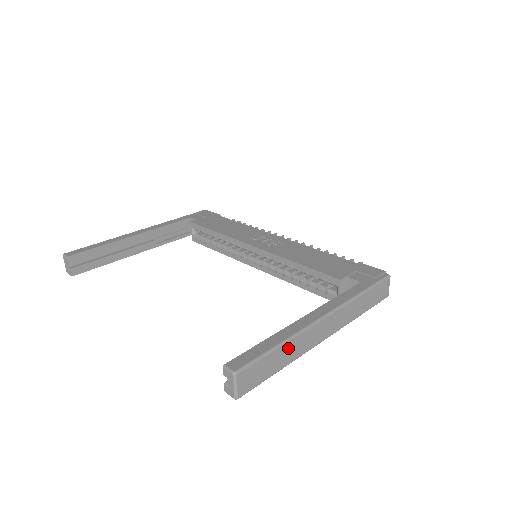
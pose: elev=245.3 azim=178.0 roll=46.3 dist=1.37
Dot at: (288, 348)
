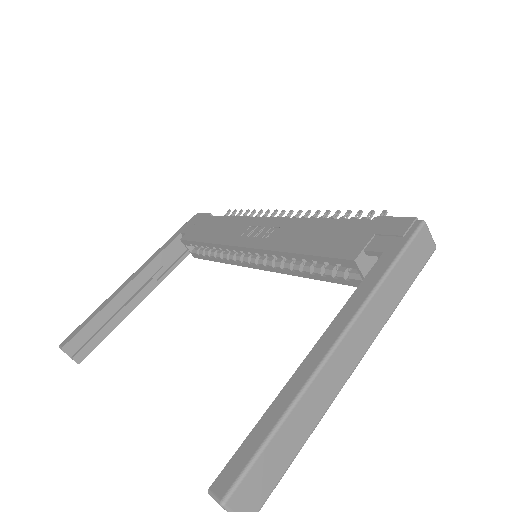
Dot at: (297, 417)
